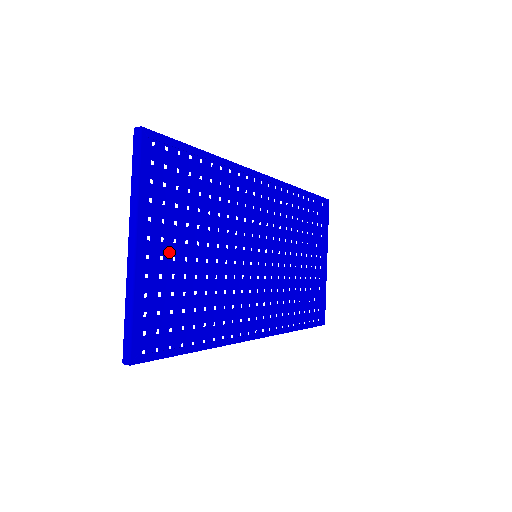
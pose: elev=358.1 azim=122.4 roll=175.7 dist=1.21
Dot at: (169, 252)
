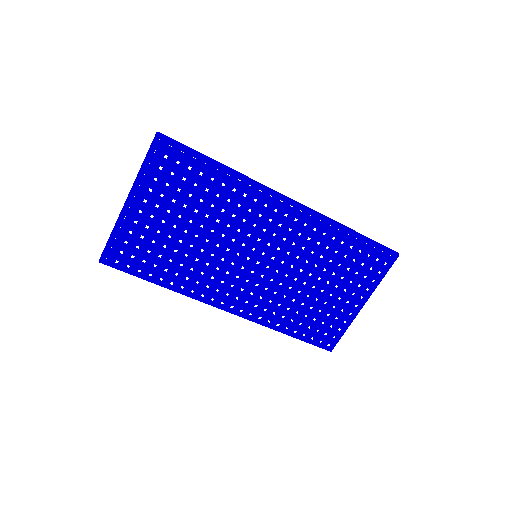
Dot at: (160, 216)
